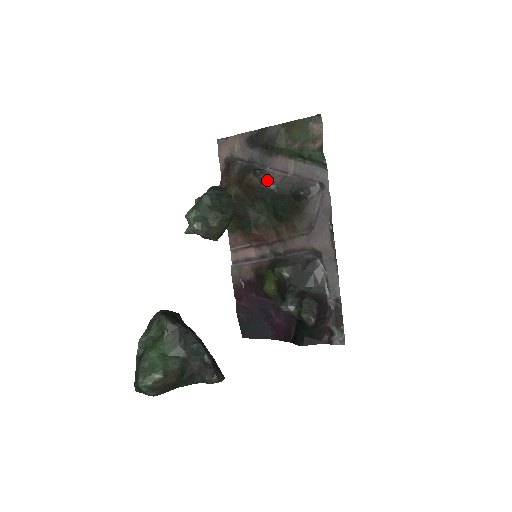
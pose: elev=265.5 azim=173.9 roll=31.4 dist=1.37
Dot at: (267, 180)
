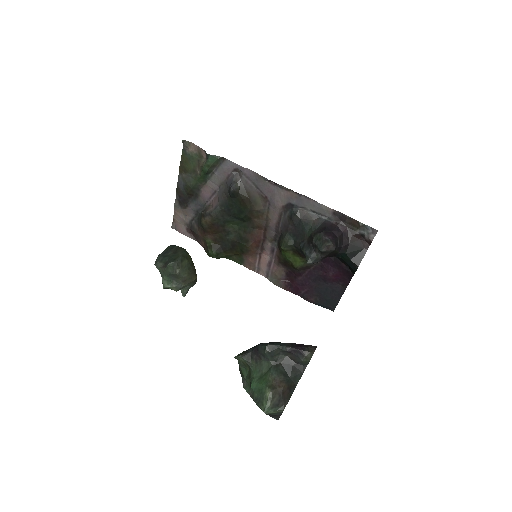
Dot at: (212, 210)
